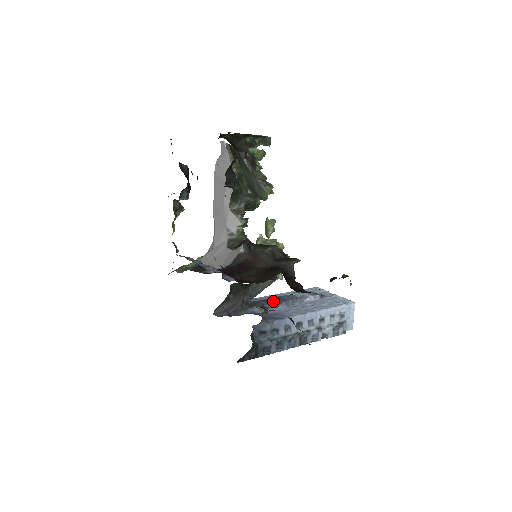
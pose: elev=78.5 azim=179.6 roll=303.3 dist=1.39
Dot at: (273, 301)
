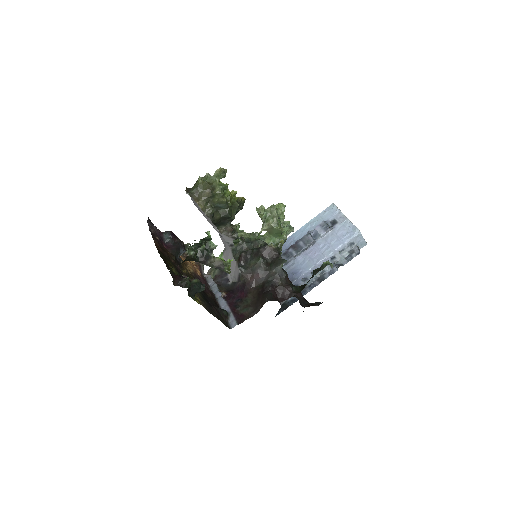
Dot at: (291, 254)
